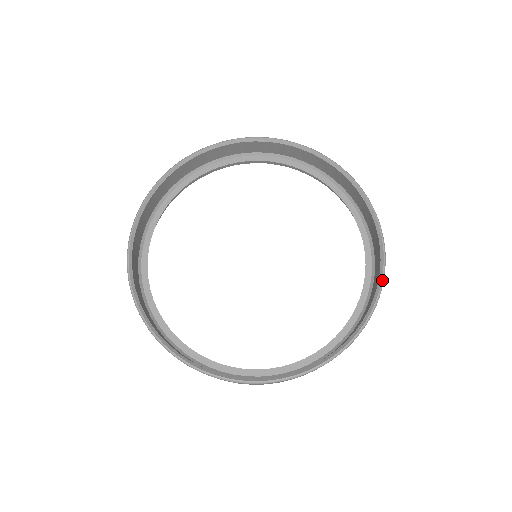
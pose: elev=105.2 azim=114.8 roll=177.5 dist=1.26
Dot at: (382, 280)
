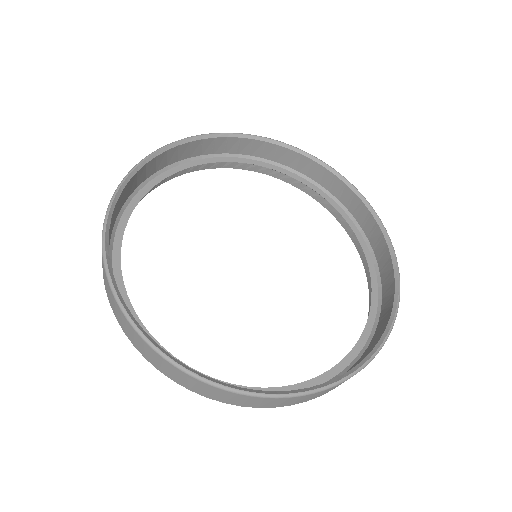
Dot at: (399, 274)
